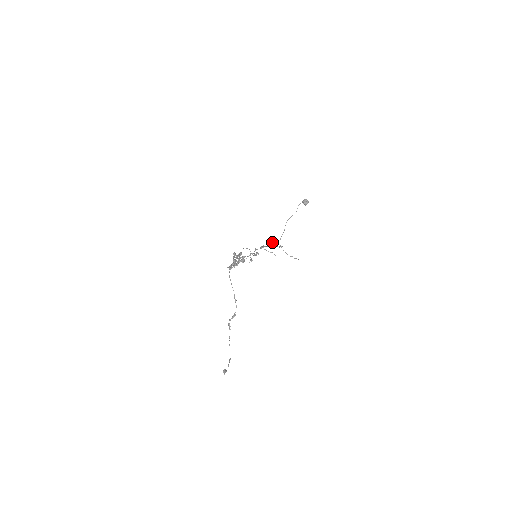
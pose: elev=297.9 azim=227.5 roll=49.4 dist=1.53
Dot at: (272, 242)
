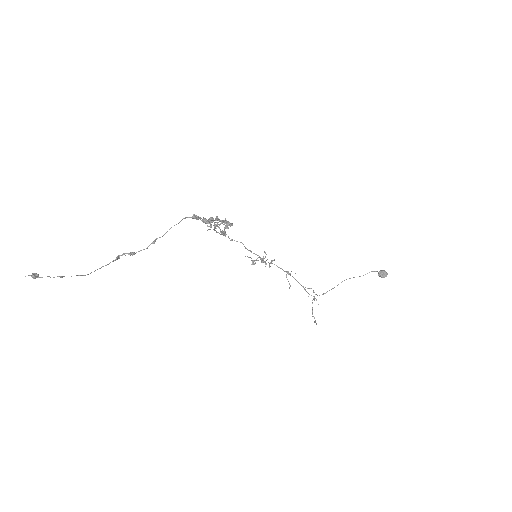
Dot at: occluded
